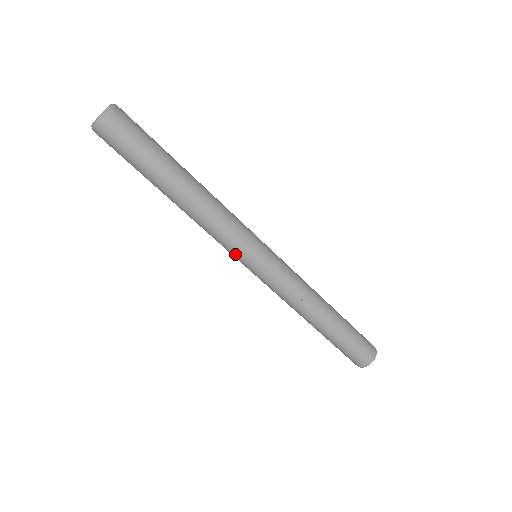
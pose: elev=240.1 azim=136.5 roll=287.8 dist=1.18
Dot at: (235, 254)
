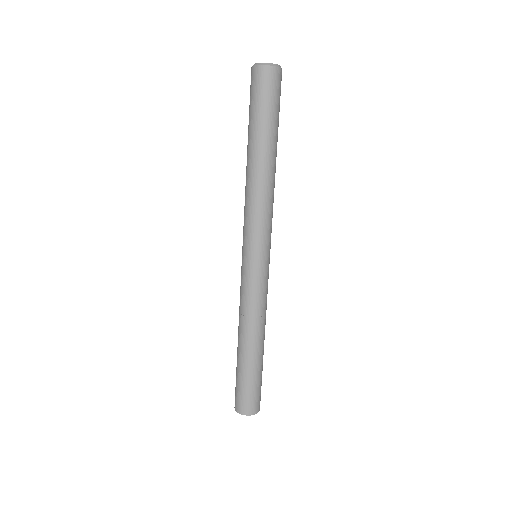
Dot at: (246, 238)
